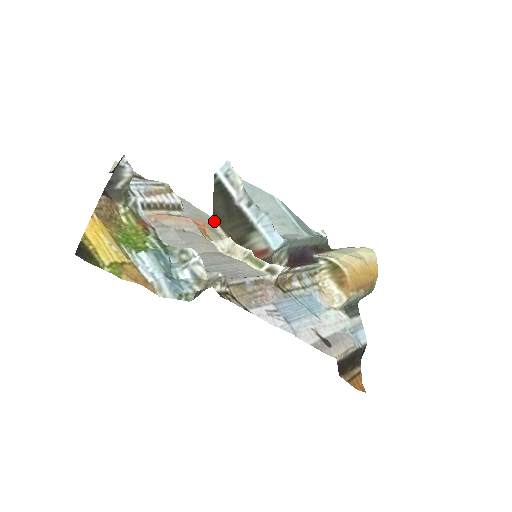
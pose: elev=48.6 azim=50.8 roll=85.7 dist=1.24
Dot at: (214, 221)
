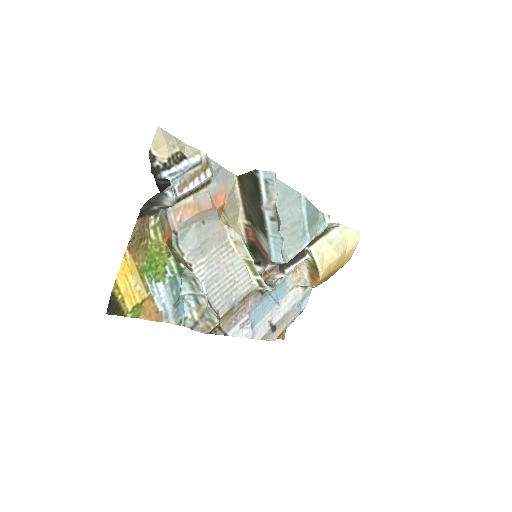
Dot at: (237, 183)
